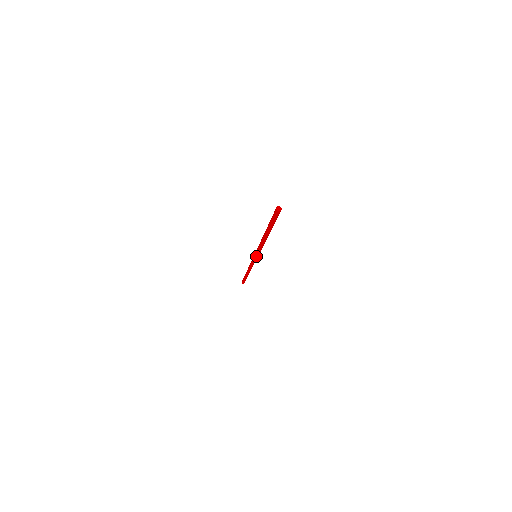
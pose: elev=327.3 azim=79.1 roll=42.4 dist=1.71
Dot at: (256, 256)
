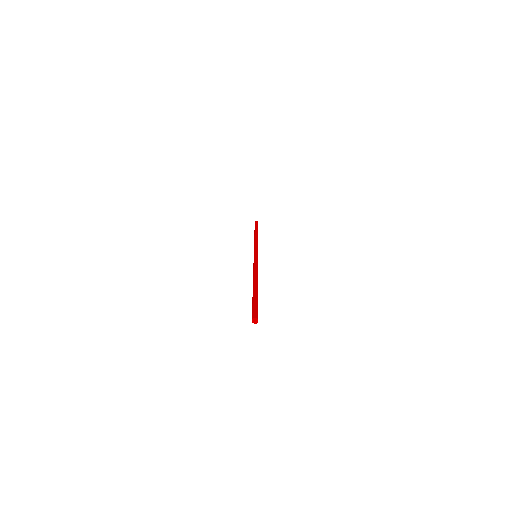
Dot at: occluded
